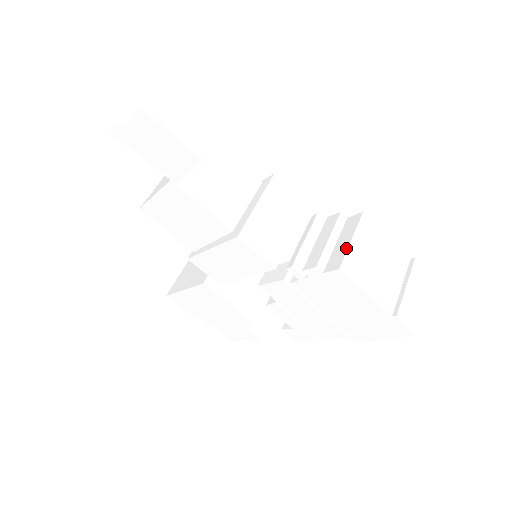
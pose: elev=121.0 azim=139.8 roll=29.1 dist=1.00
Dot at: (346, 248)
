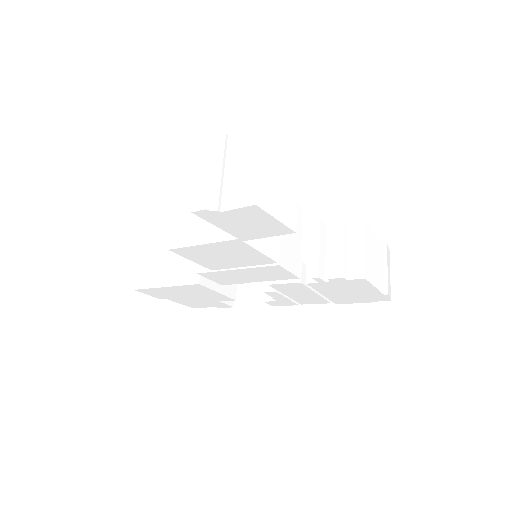
Dot at: (363, 258)
